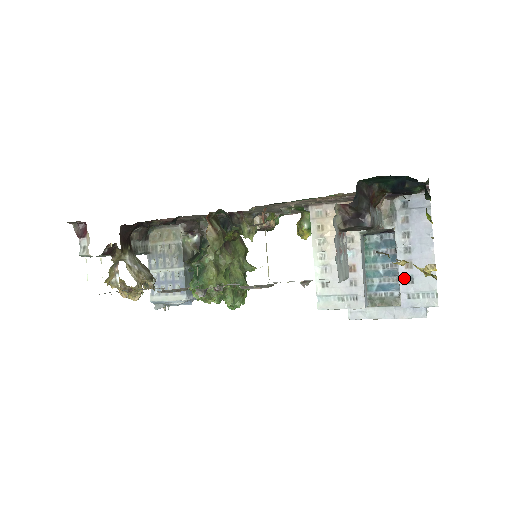
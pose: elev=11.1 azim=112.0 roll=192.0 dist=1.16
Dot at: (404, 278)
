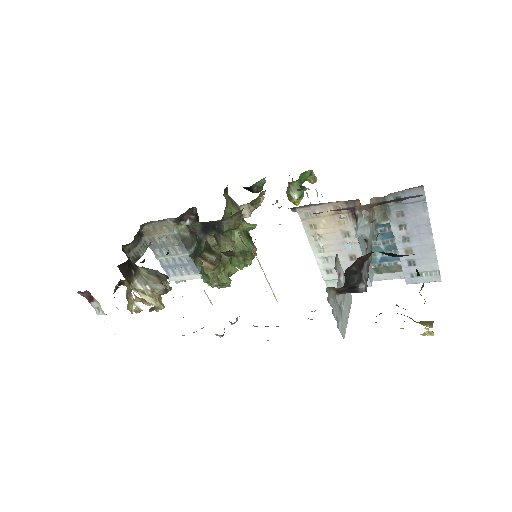
Dot at: (405, 262)
